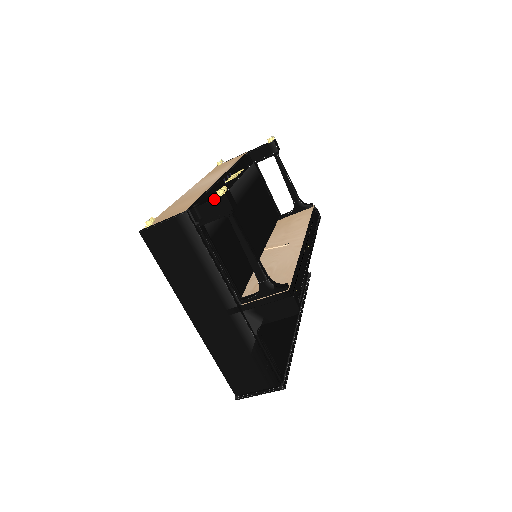
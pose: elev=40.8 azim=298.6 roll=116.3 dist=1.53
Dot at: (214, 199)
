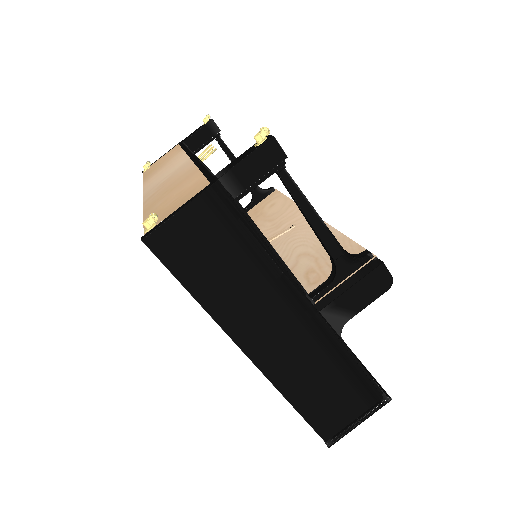
Dot at: (257, 148)
